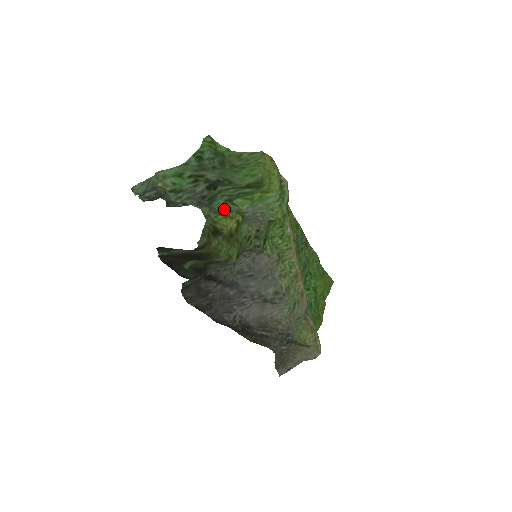
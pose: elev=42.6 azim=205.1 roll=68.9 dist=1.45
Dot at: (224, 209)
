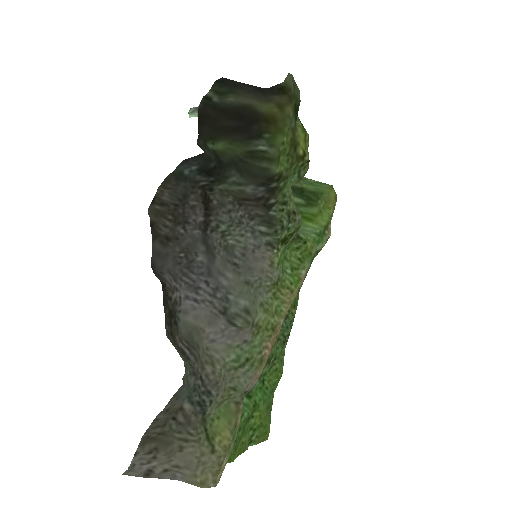
Dot at: occluded
